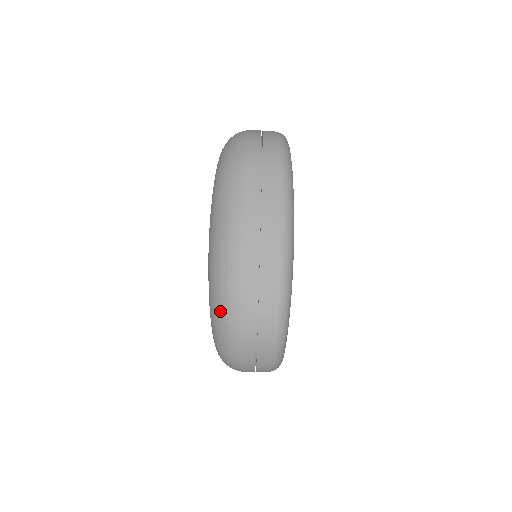
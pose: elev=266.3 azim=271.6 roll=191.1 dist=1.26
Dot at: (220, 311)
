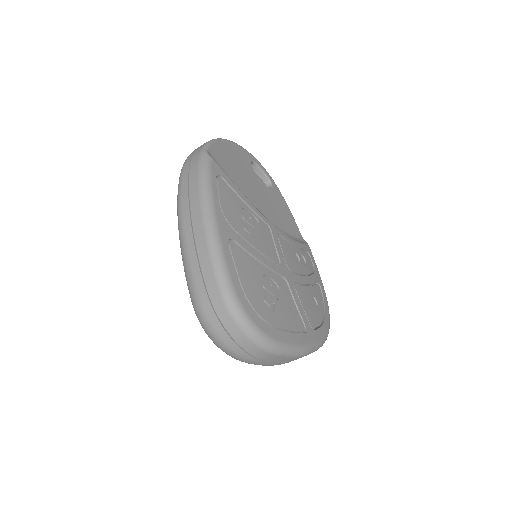
Dot at: occluded
